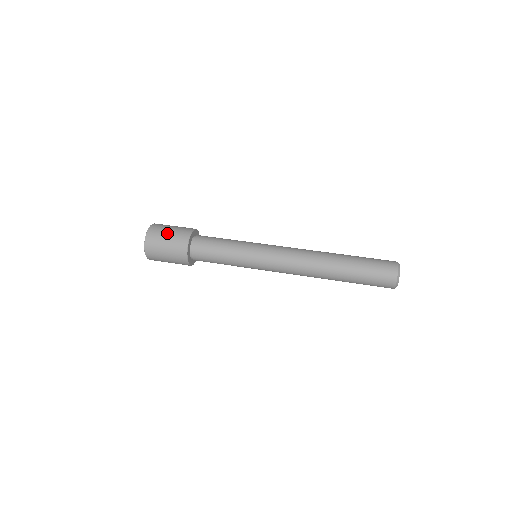
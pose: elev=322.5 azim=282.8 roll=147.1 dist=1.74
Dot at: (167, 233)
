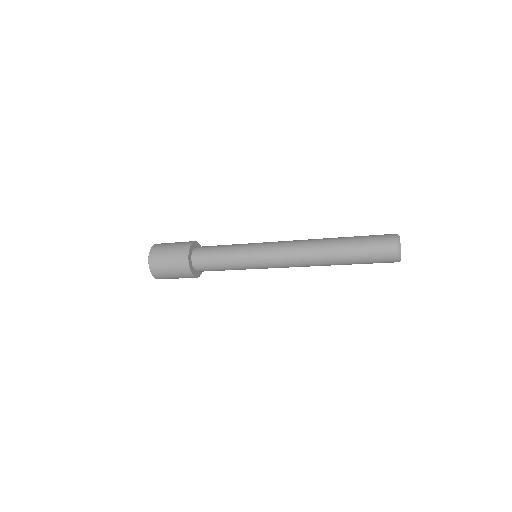
Dot at: (168, 248)
